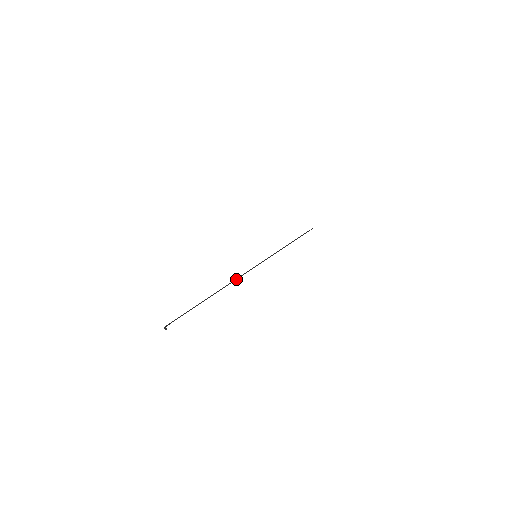
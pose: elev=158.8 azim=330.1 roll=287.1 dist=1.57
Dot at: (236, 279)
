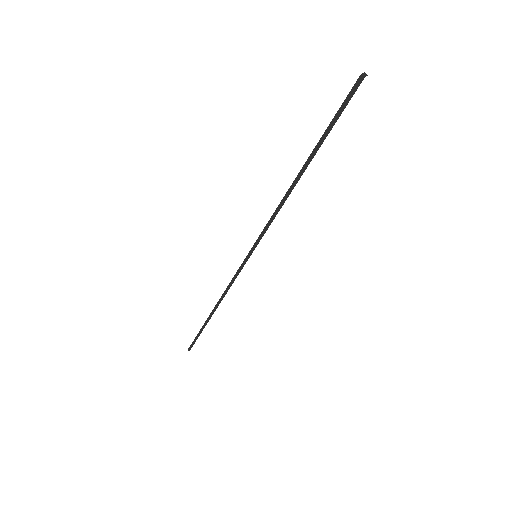
Dot at: occluded
